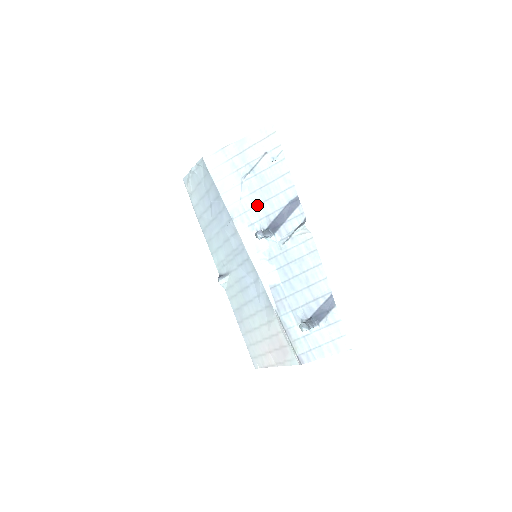
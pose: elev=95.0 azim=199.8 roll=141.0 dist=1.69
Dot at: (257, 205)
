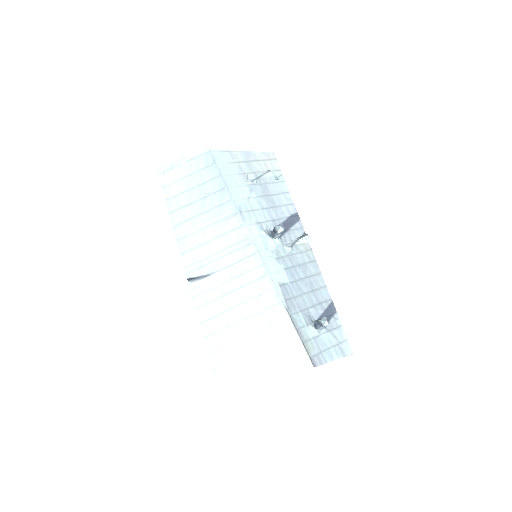
Dot at: (264, 208)
